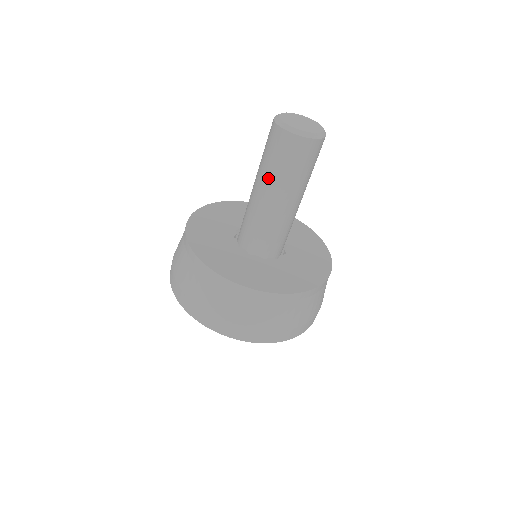
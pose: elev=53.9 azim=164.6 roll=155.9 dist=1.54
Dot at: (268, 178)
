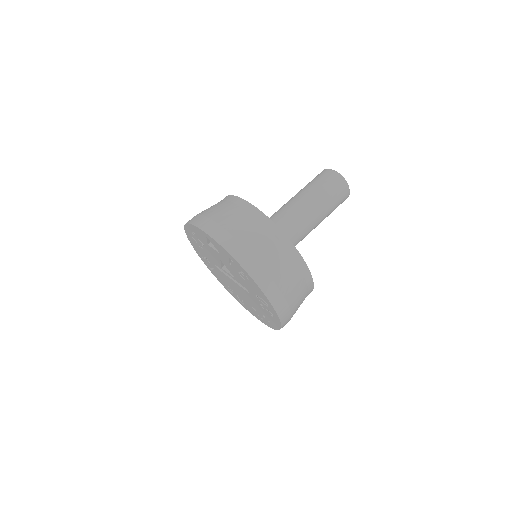
Dot at: (303, 191)
